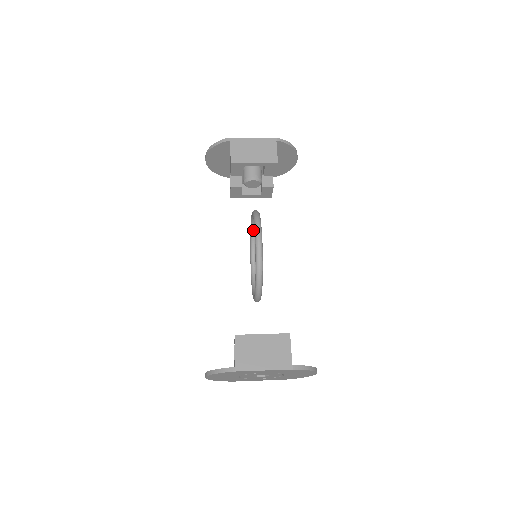
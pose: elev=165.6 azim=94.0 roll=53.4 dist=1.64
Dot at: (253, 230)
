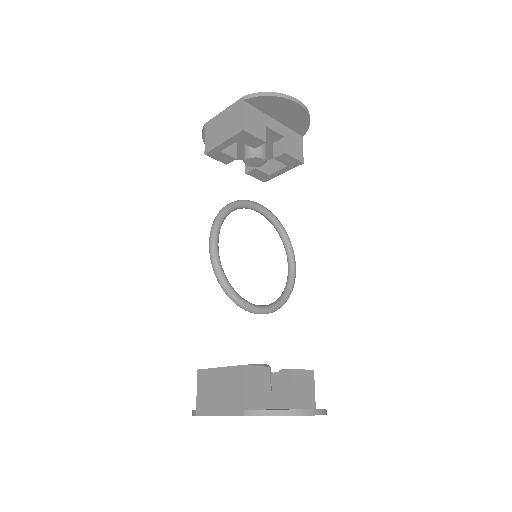
Dot at: (268, 219)
